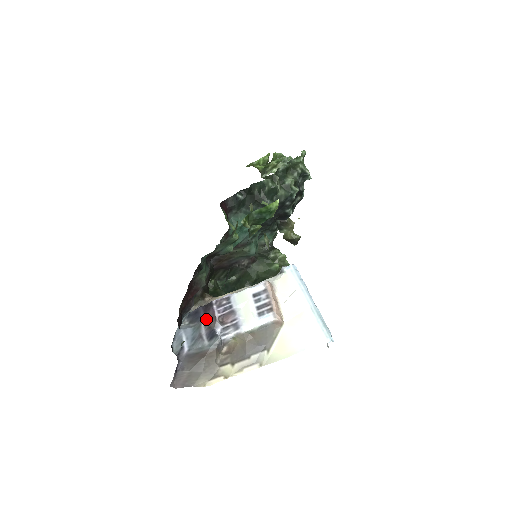
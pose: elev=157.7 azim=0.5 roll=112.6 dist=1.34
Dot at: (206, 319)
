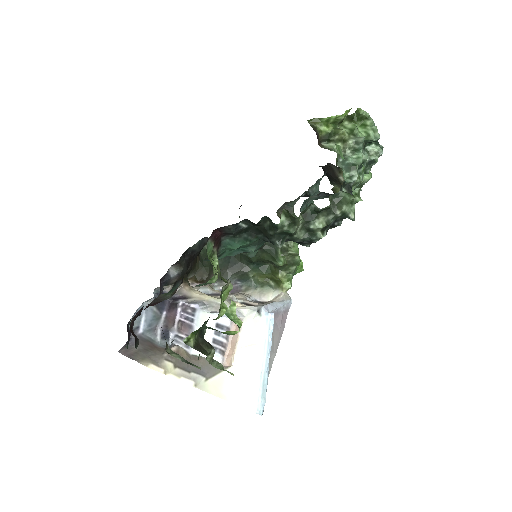
Dot at: (167, 316)
